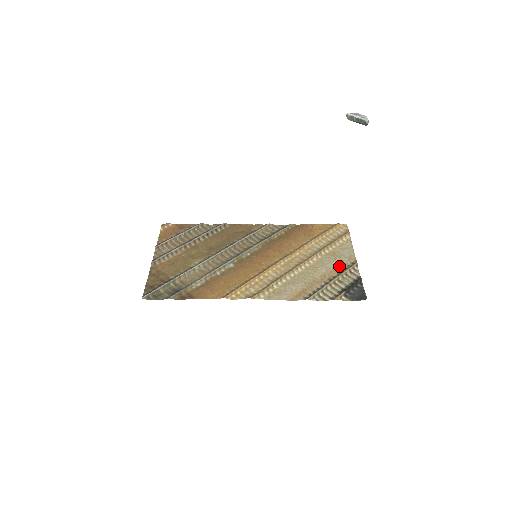
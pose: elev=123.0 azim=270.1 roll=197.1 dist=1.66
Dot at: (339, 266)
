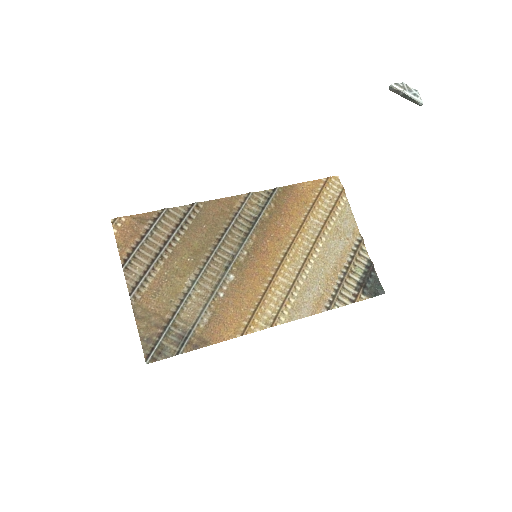
Dot at: (346, 249)
